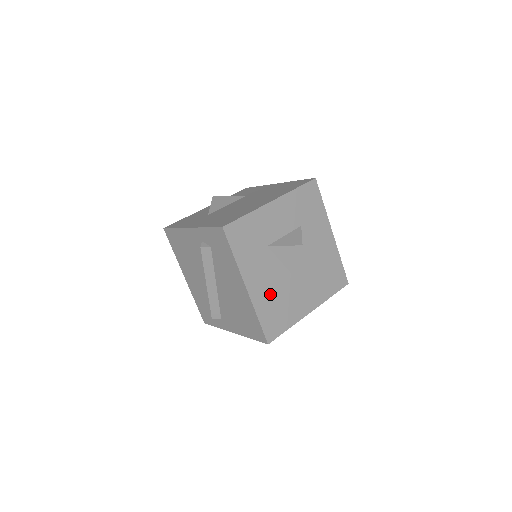
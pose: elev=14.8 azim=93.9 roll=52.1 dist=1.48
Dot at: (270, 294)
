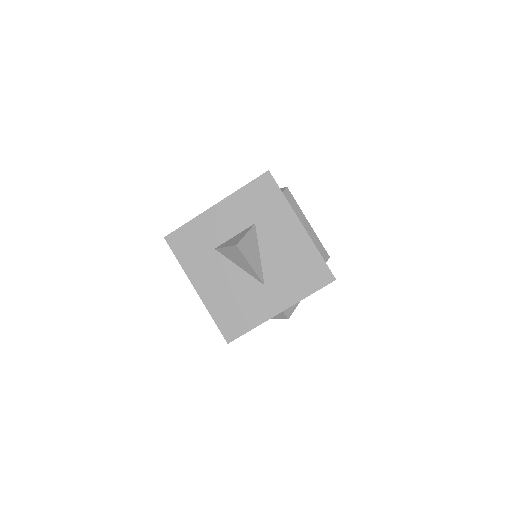
Dot at: (224, 295)
